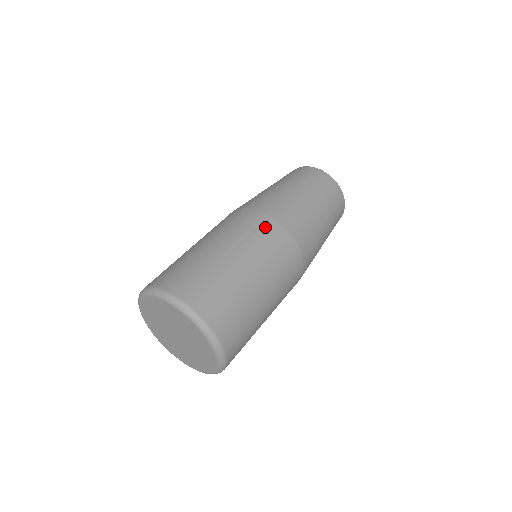
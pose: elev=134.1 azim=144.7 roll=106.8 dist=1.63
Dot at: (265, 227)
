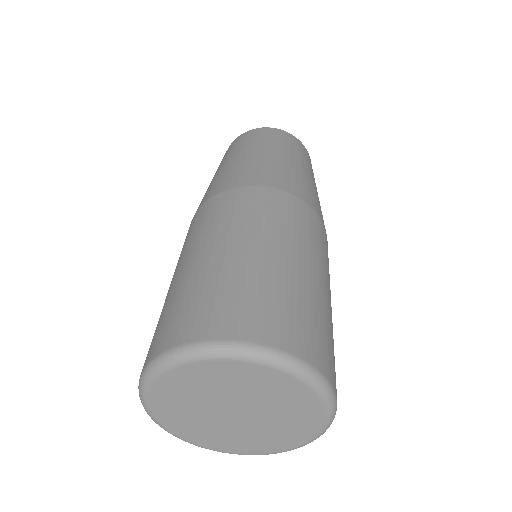
Dot at: (265, 199)
